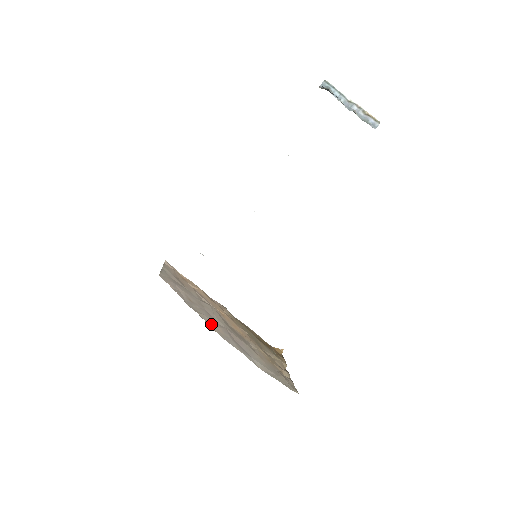
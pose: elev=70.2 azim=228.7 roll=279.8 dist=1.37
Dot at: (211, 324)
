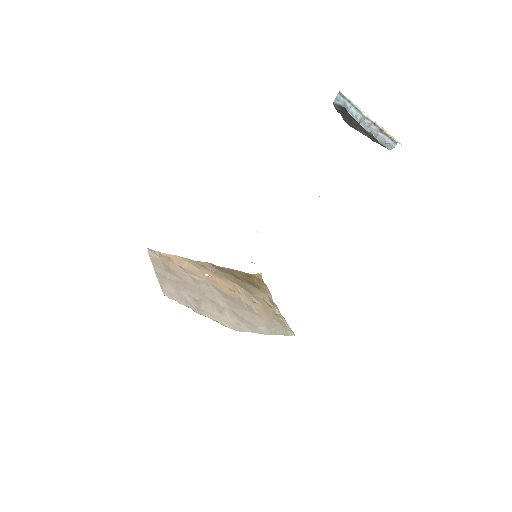
Dot at: (222, 319)
